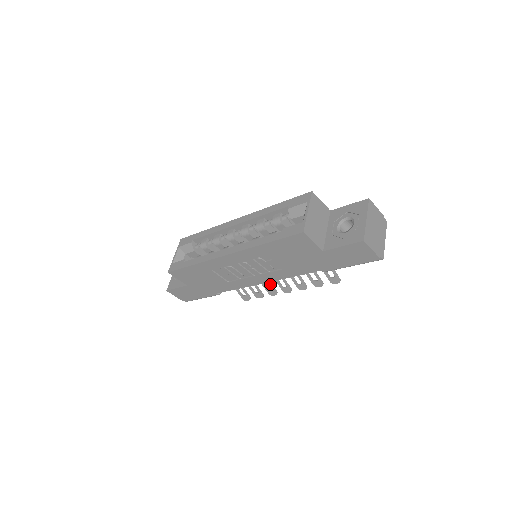
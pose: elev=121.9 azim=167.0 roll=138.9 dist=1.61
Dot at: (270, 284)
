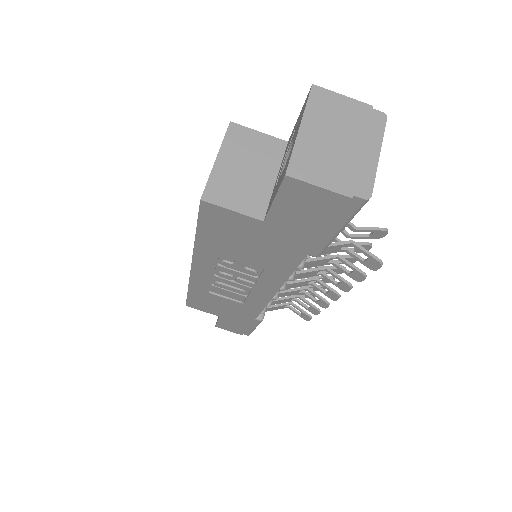
Dot at: (310, 292)
